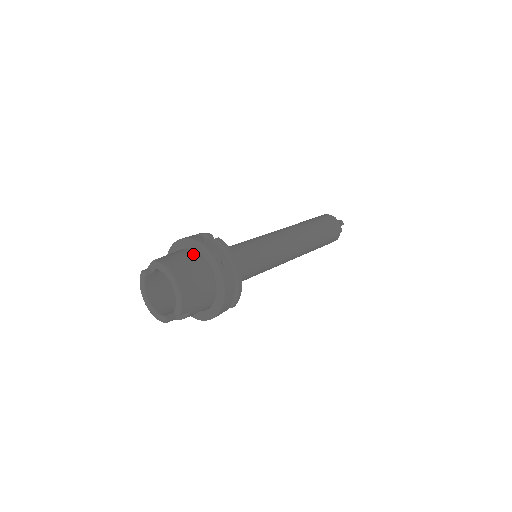
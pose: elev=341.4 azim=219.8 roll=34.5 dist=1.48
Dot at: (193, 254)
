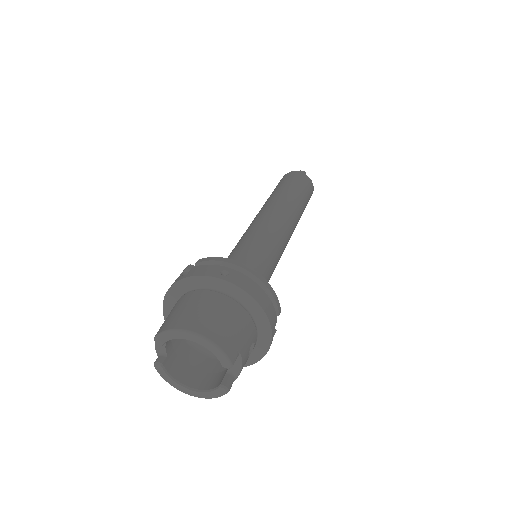
Dot at: (187, 296)
